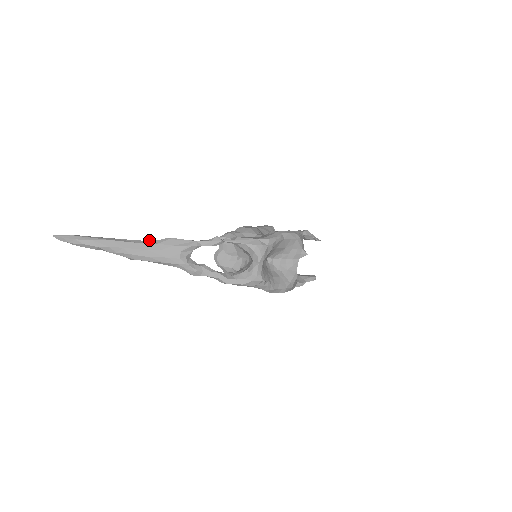
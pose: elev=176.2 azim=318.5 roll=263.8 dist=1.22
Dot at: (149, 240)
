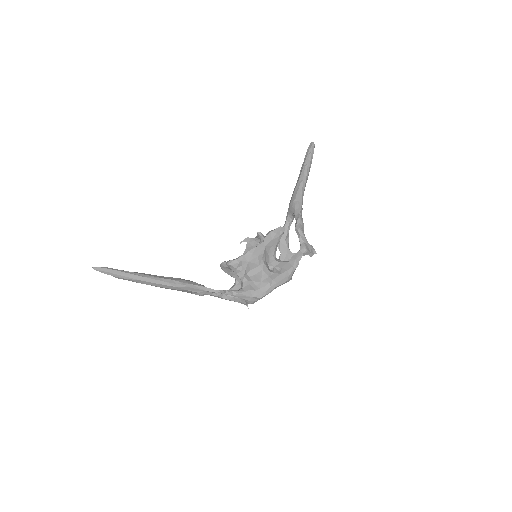
Dot at: (169, 282)
